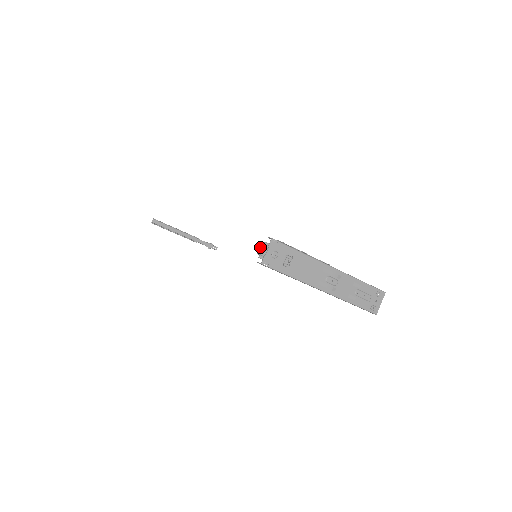
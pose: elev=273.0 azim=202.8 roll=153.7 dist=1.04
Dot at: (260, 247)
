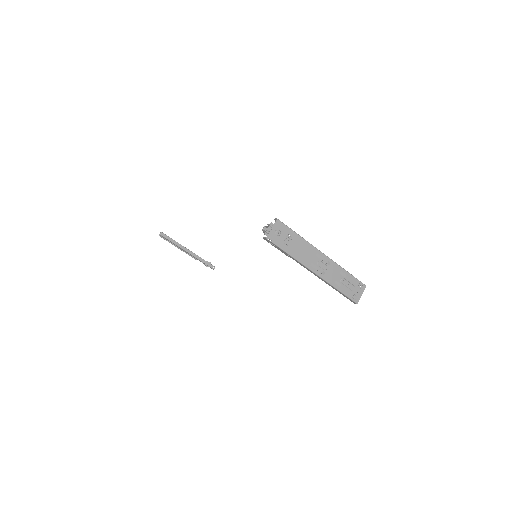
Dot at: (266, 228)
